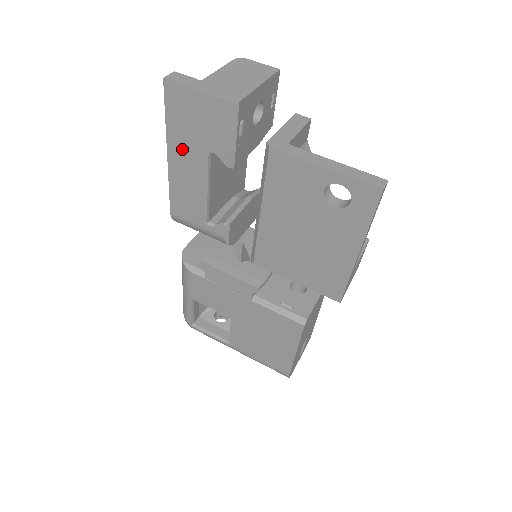
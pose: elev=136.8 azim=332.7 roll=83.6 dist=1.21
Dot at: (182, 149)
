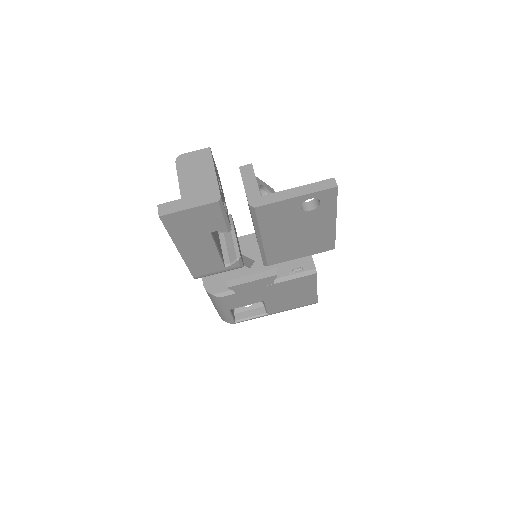
Dot at: (189, 242)
